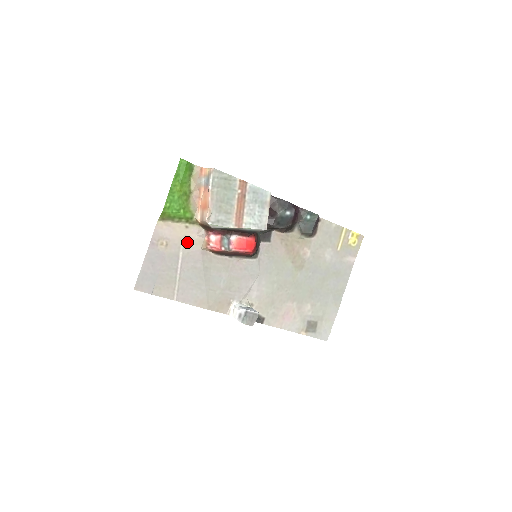
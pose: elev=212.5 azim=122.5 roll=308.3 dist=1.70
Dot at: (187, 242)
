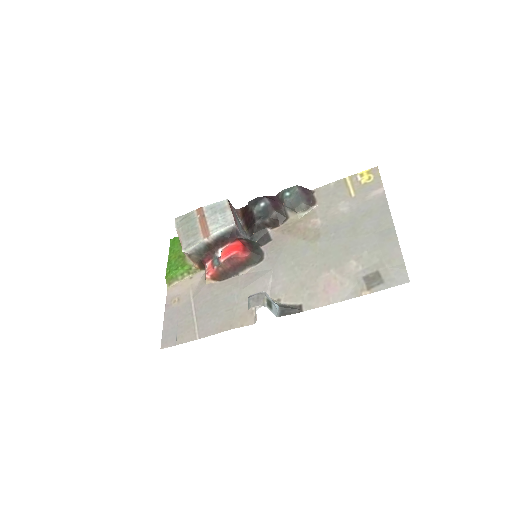
Dot at: (195, 288)
